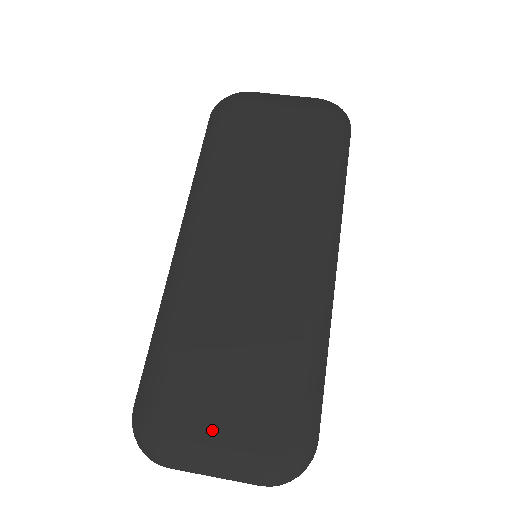
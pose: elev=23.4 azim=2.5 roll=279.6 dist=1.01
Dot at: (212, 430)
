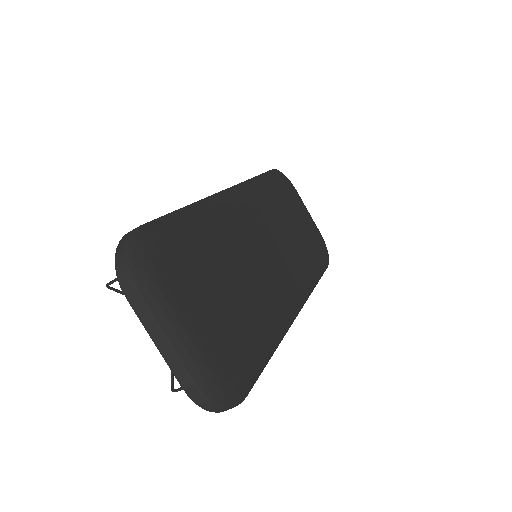
Dot at: (191, 306)
